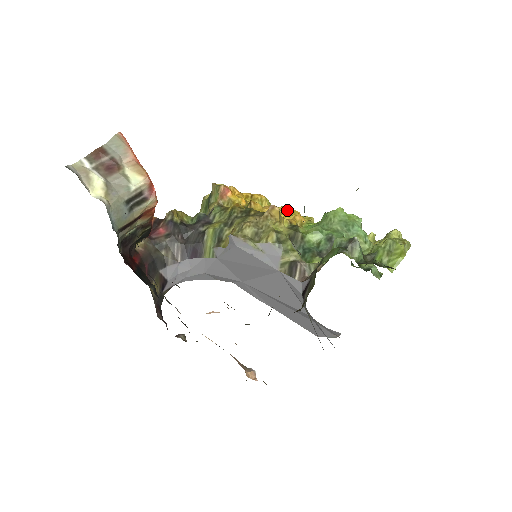
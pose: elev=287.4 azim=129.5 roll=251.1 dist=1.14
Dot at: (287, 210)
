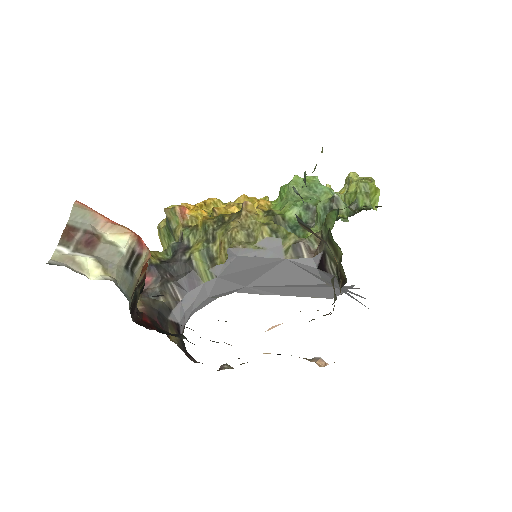
Dot at: occluded
